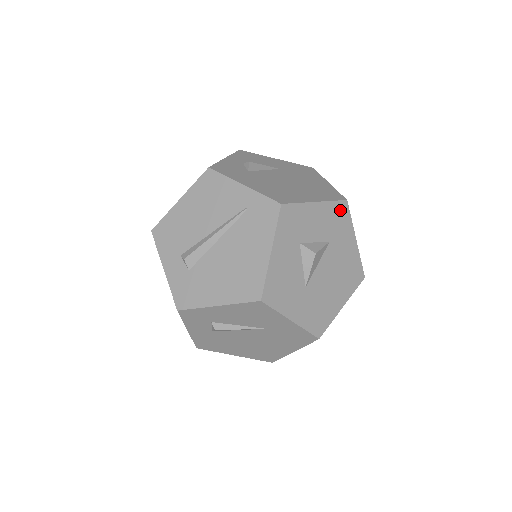
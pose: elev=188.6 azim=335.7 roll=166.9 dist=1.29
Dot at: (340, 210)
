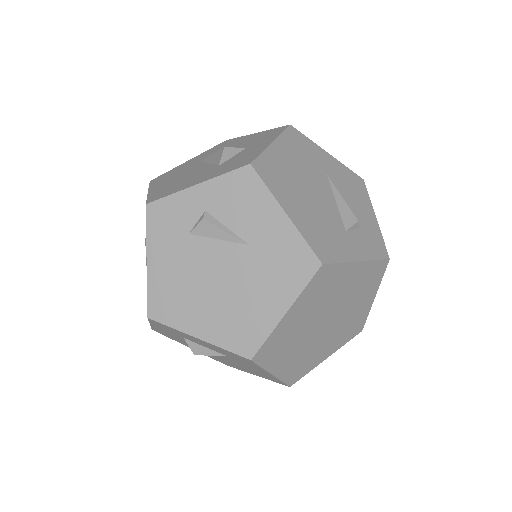
Dot at: (240, 357)
